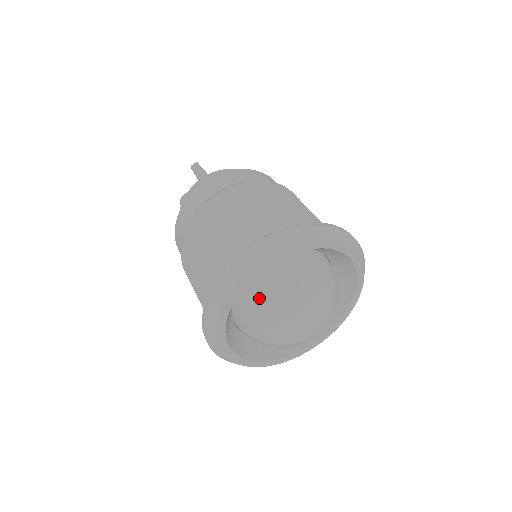
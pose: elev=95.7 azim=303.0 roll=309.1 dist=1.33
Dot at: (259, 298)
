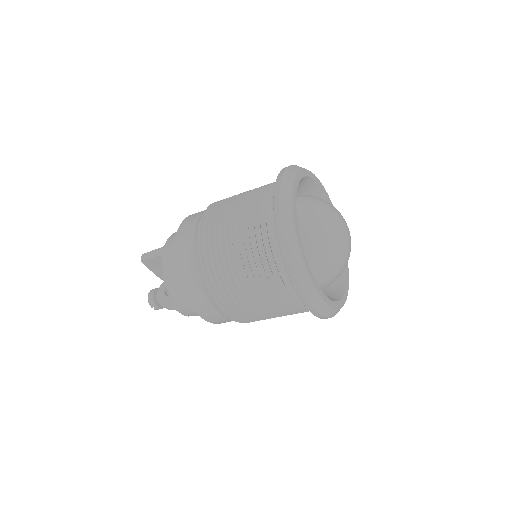
Dot at: (307, 233)
